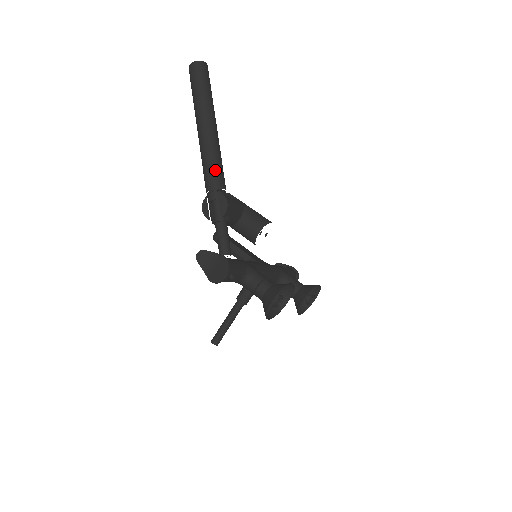
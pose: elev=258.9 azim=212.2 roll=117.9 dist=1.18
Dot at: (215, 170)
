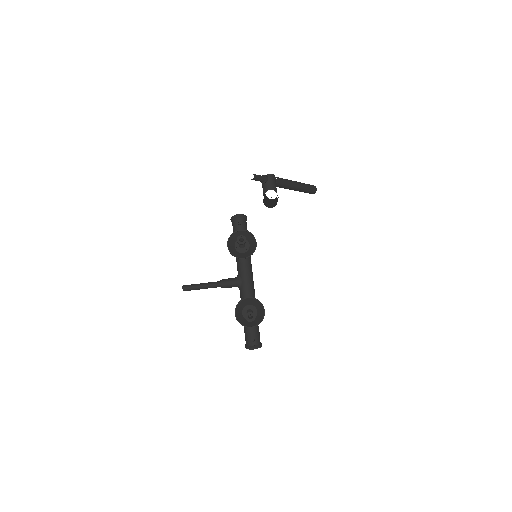
Dot at: (282, 178)
